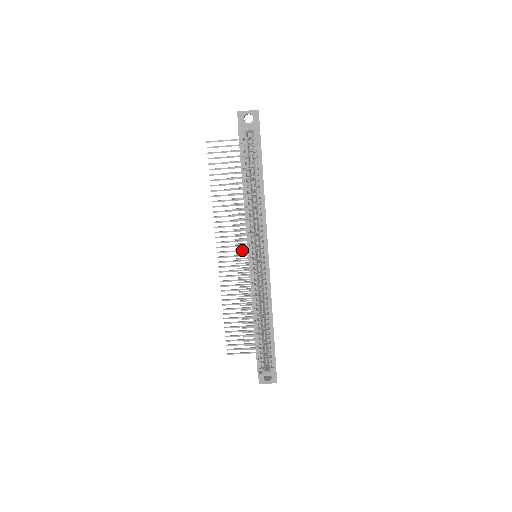
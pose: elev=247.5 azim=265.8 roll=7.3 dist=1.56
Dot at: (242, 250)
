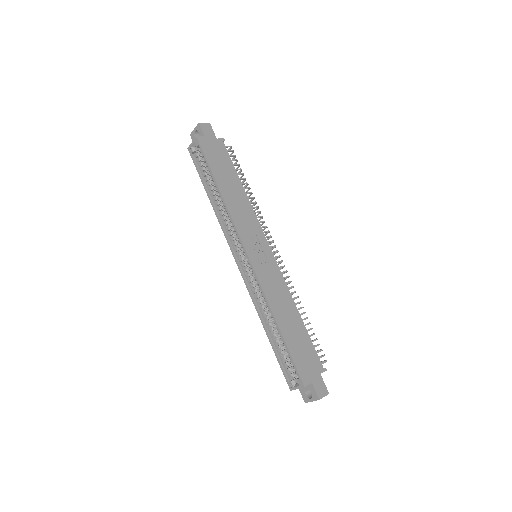
Dot at: occluded
